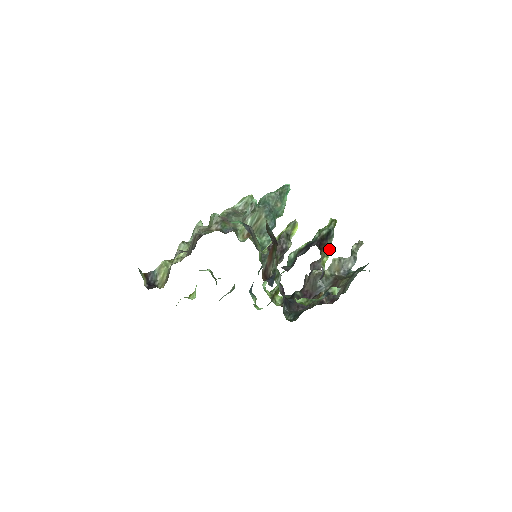
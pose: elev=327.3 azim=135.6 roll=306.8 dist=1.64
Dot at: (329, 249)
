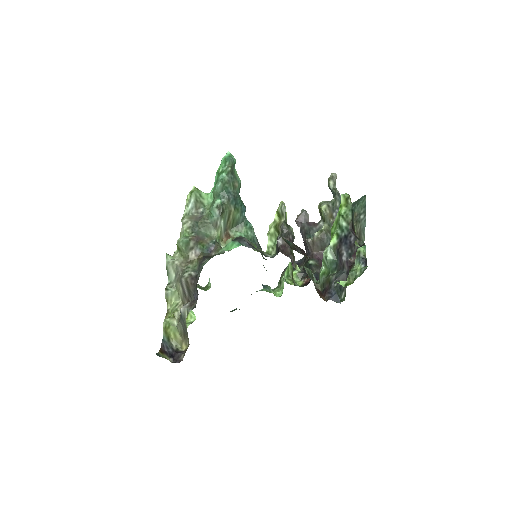
Dot at: (354, 225)
